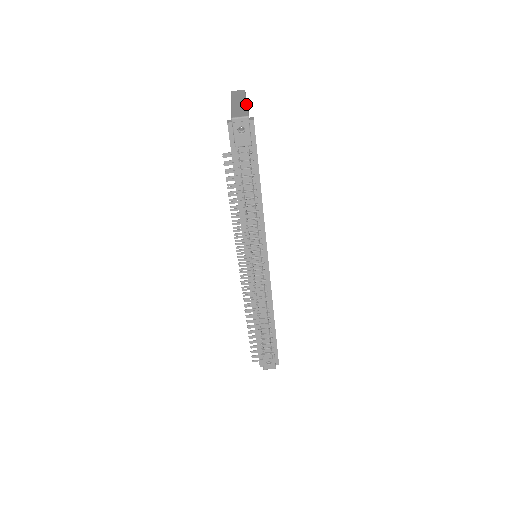
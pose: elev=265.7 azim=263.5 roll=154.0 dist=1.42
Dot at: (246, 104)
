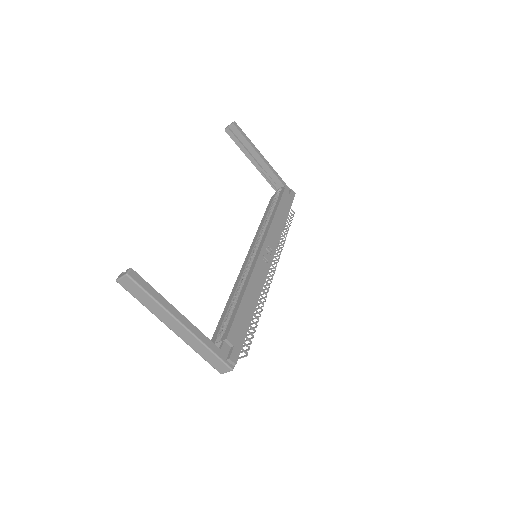
Dot at: (195, 338)
